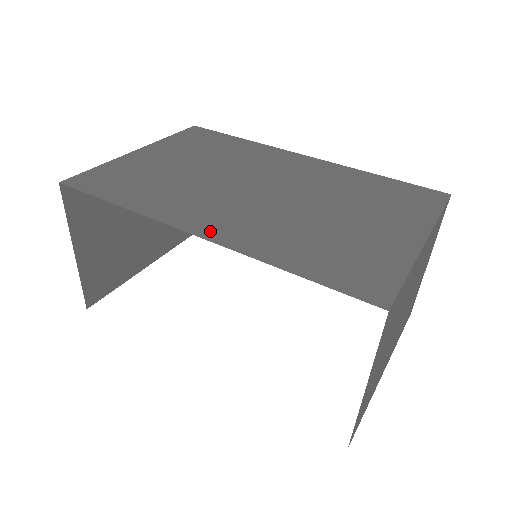
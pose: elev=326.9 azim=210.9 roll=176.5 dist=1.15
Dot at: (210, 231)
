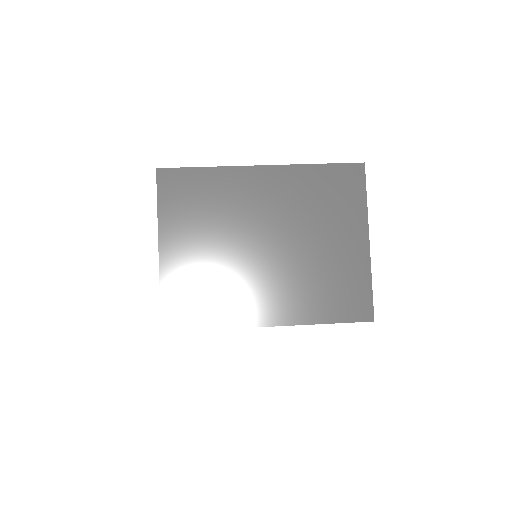
Dot at: occluded
